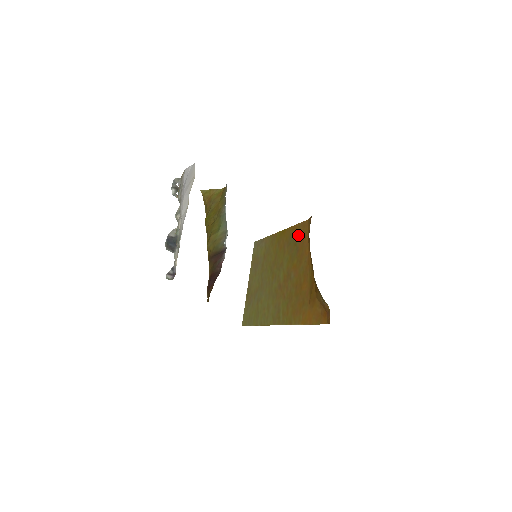
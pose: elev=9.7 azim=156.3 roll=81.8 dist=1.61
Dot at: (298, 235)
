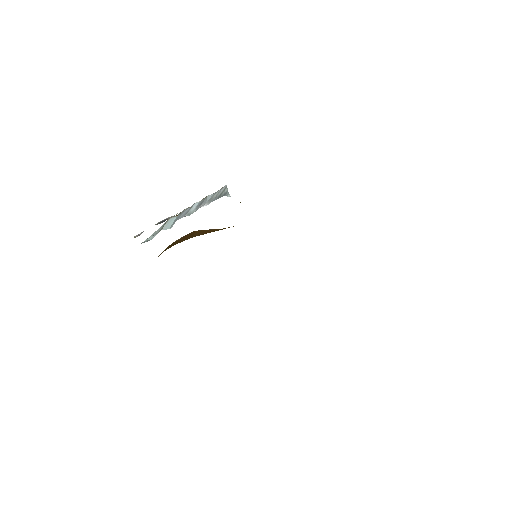
Dot at: occluded
